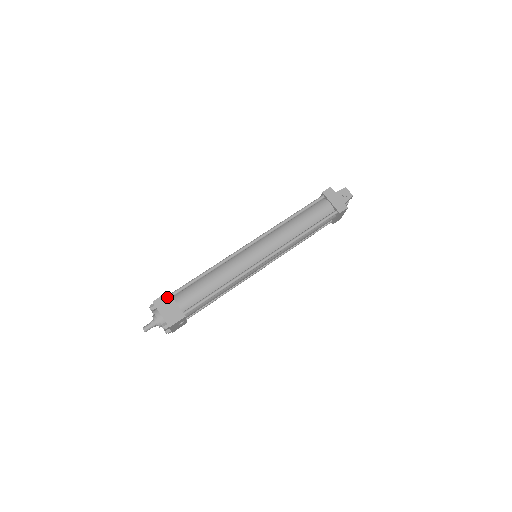
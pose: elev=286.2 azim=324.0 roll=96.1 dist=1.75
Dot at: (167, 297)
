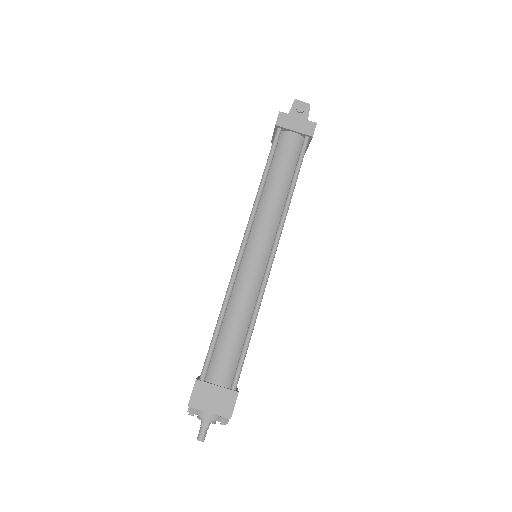
Dot at: (200, 387)
